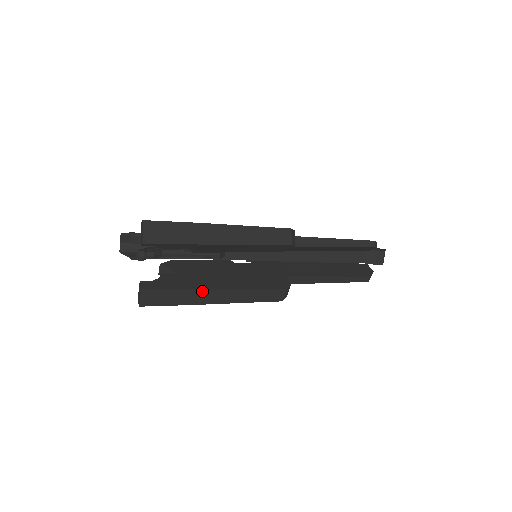
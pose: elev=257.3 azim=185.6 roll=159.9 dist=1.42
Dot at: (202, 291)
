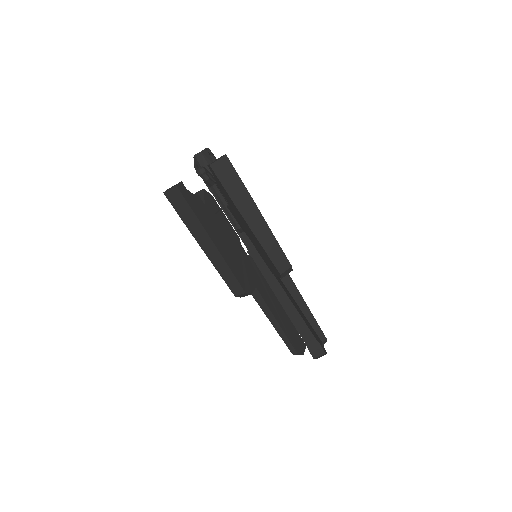
Dot at: (204, 231)
